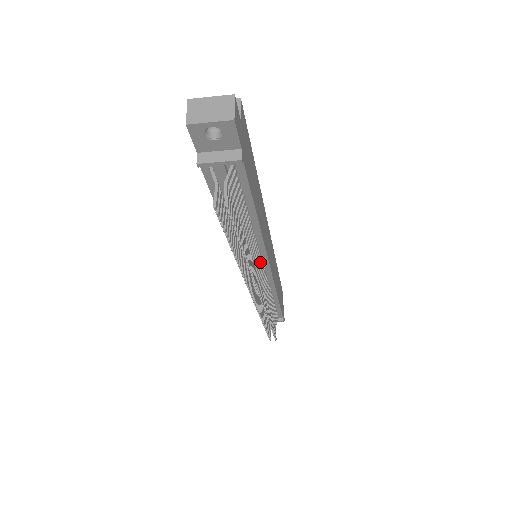
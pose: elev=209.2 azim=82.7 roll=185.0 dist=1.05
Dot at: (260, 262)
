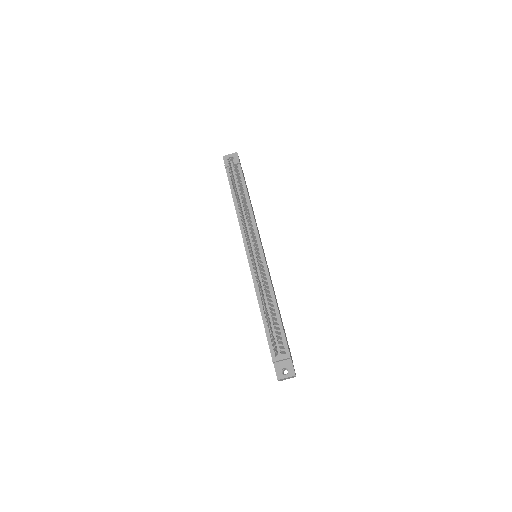
Dot at: (255, 240)
